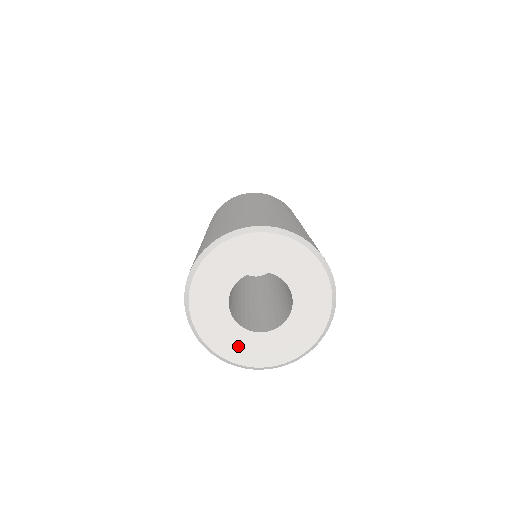
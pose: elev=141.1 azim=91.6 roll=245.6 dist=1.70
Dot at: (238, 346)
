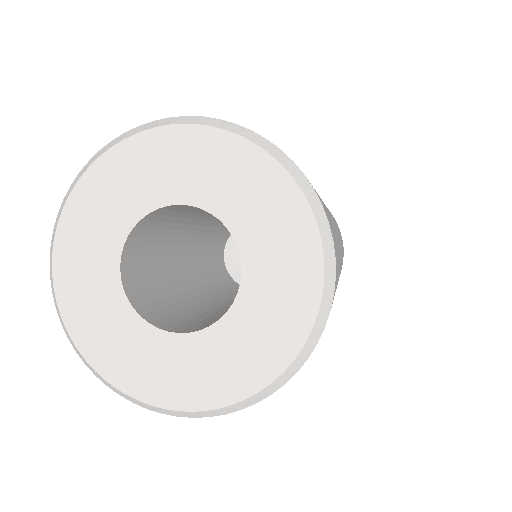
Dot at: (92, 306)
